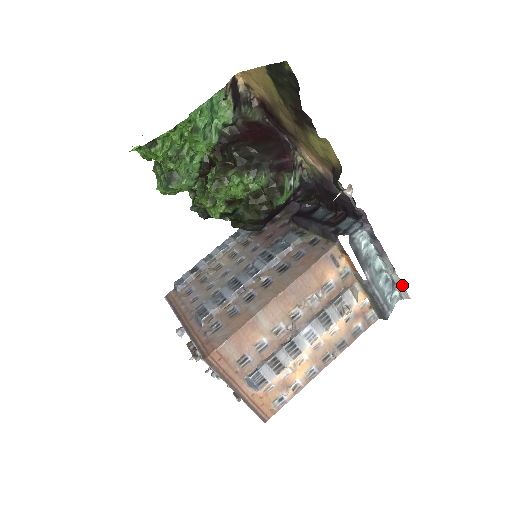
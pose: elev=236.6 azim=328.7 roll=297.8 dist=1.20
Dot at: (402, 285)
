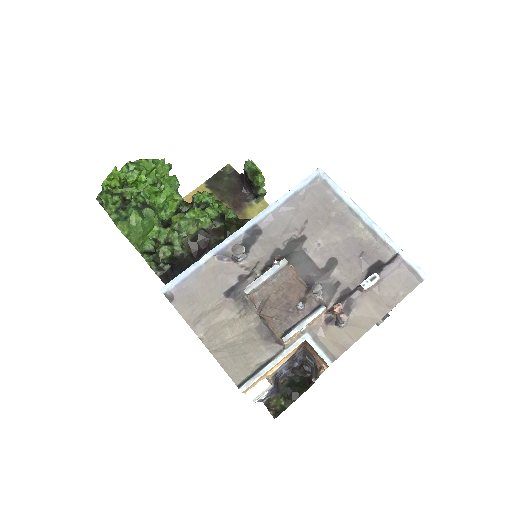
Dot at: occluded
